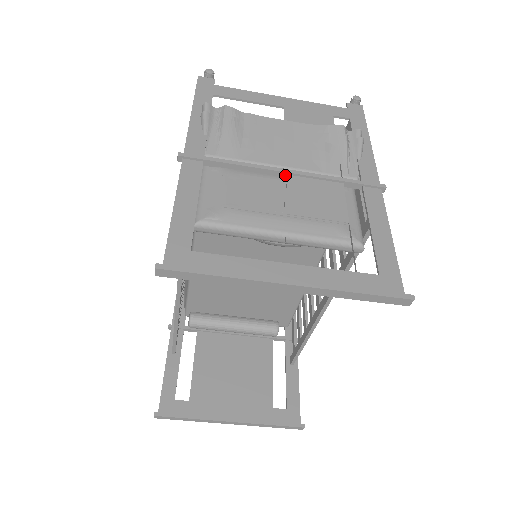
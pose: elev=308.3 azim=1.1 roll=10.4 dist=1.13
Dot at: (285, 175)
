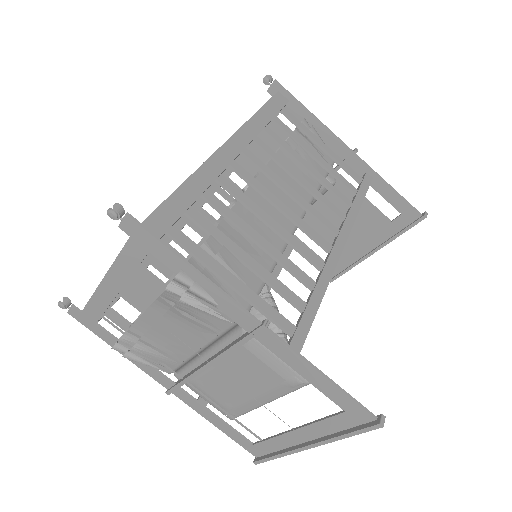
Dot at: (211, 364)
